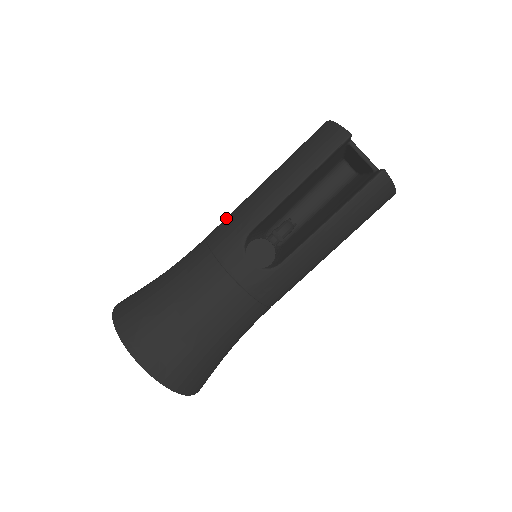
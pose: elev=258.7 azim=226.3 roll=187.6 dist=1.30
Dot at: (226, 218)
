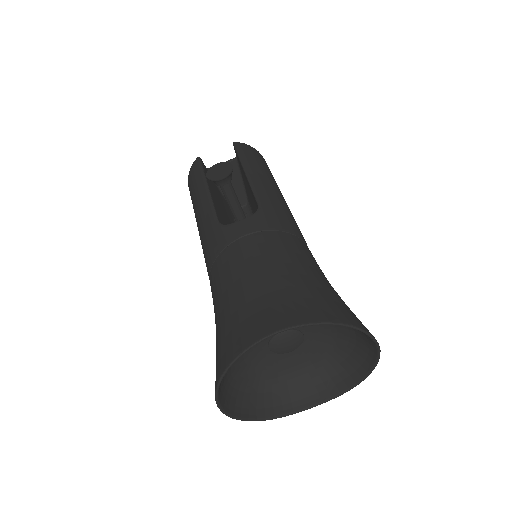
Dot at: occluded
